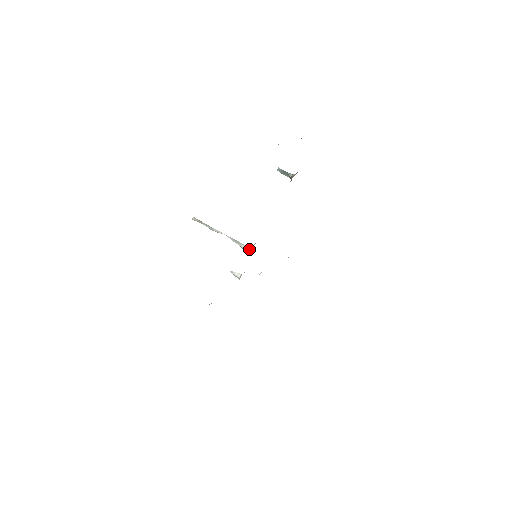
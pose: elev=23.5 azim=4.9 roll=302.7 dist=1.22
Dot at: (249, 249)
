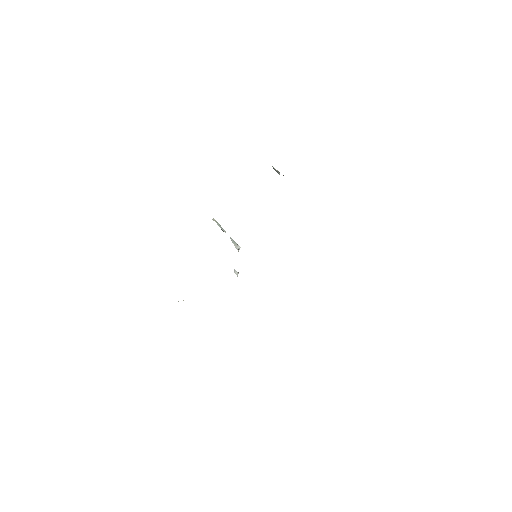
Dot at: occluded
